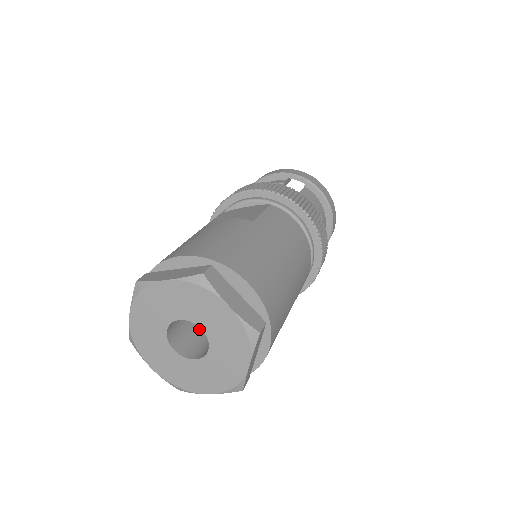
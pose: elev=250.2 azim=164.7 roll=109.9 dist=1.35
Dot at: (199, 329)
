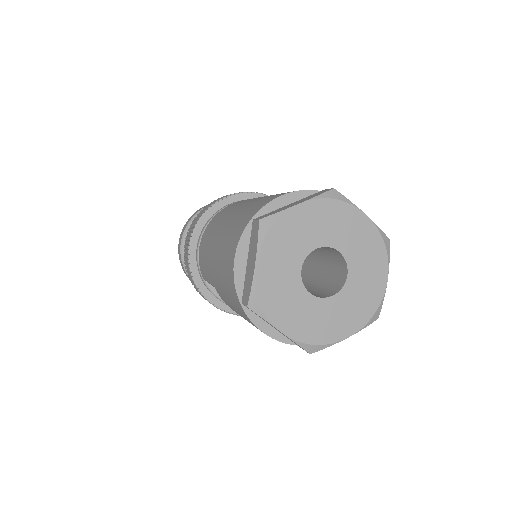
Dot at: occluded
